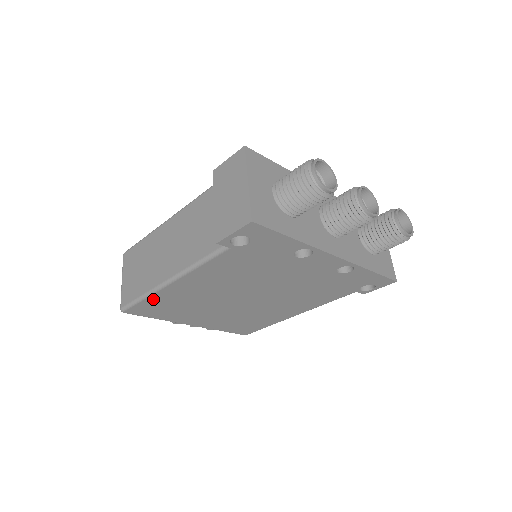
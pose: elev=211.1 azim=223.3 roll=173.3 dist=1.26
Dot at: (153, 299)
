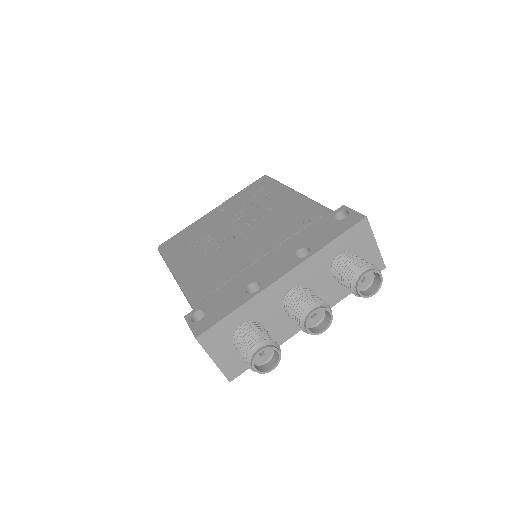
Dot at: occluded
